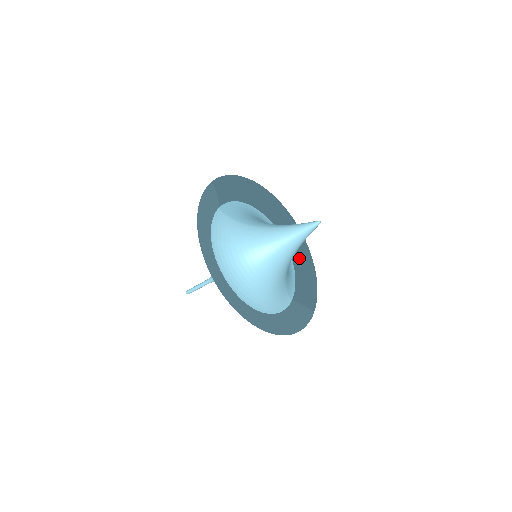
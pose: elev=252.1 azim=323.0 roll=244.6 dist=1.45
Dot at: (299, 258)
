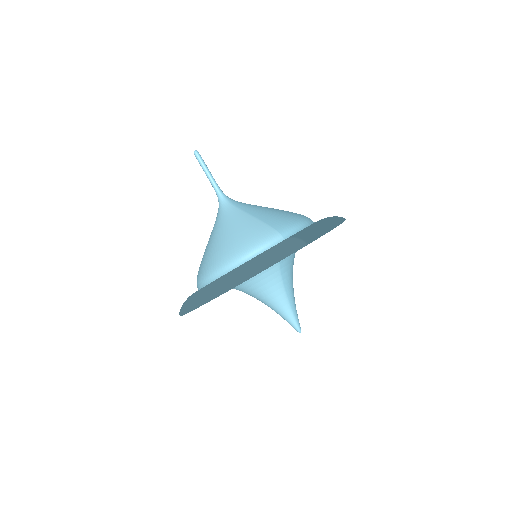
Dot at: occluded
